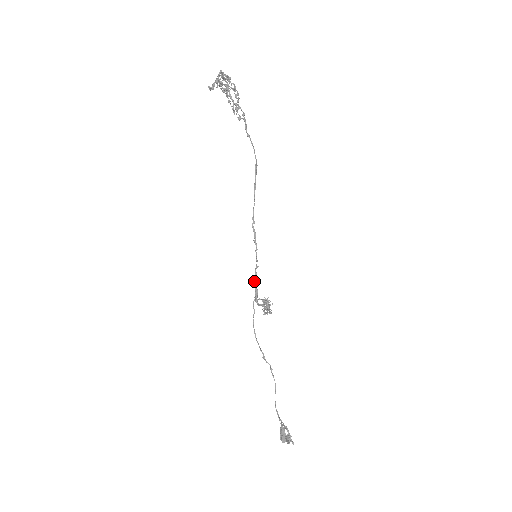
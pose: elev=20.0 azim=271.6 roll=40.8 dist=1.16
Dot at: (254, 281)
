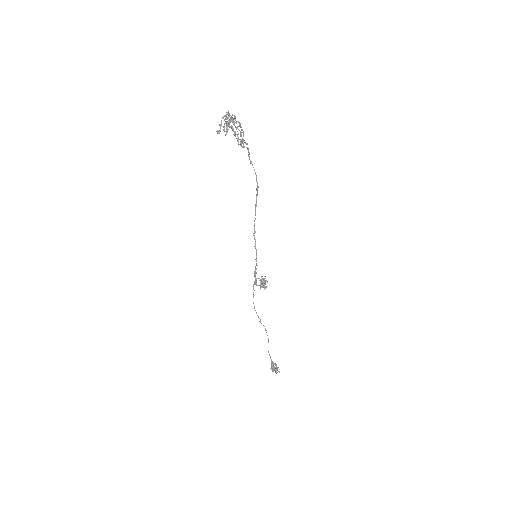
Dot at: (254, 274)
